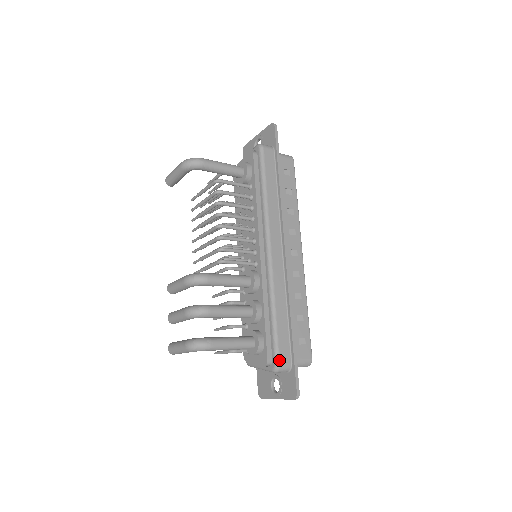
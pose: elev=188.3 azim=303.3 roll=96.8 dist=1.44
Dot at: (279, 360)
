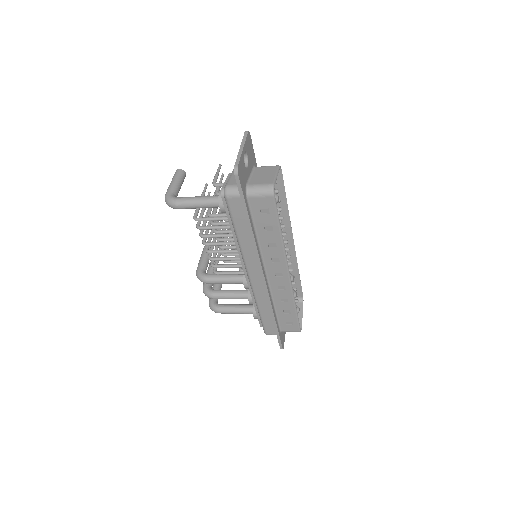
Dot at: (266, 332)
